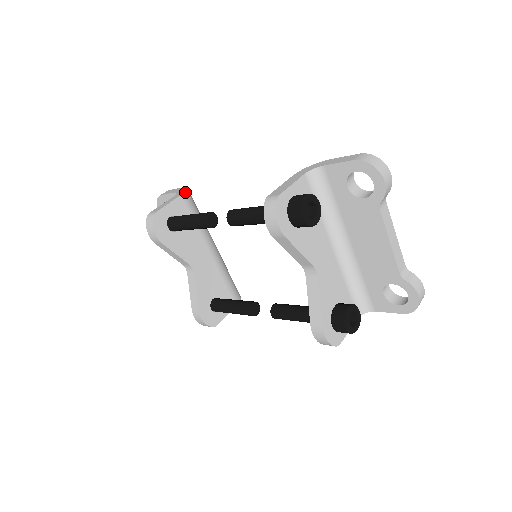
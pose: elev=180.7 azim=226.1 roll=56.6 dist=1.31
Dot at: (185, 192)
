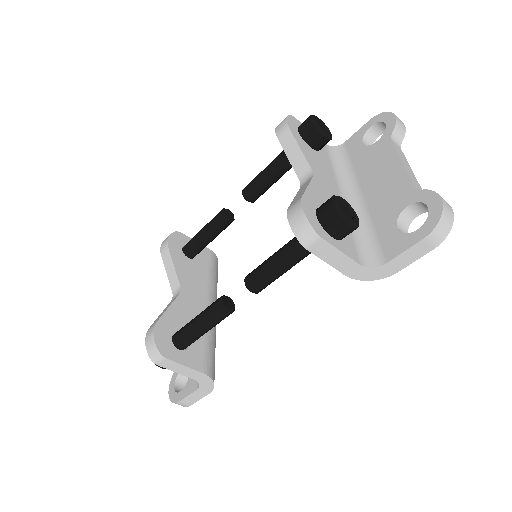
Dot at: (214, 254)
